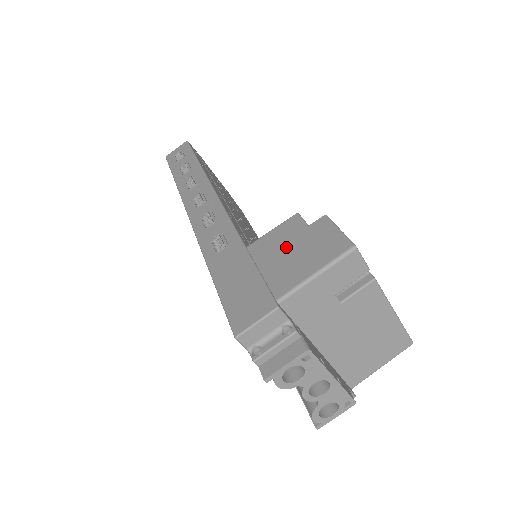
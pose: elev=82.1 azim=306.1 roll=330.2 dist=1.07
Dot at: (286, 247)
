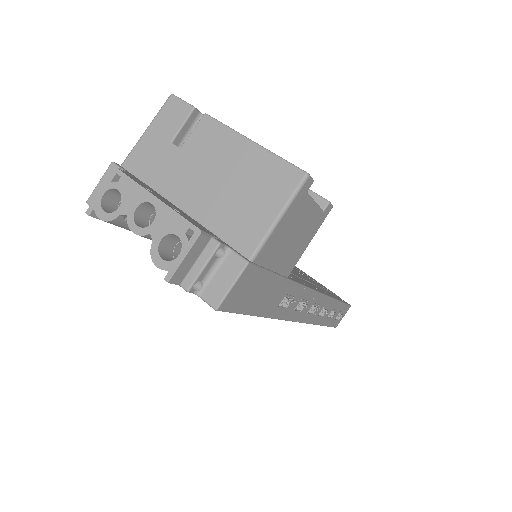
Dot at: occluded
